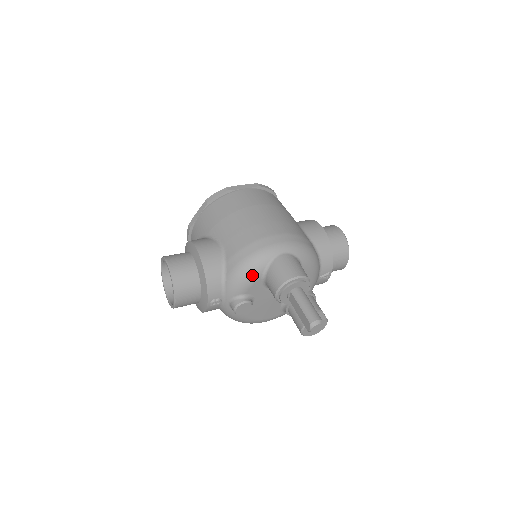
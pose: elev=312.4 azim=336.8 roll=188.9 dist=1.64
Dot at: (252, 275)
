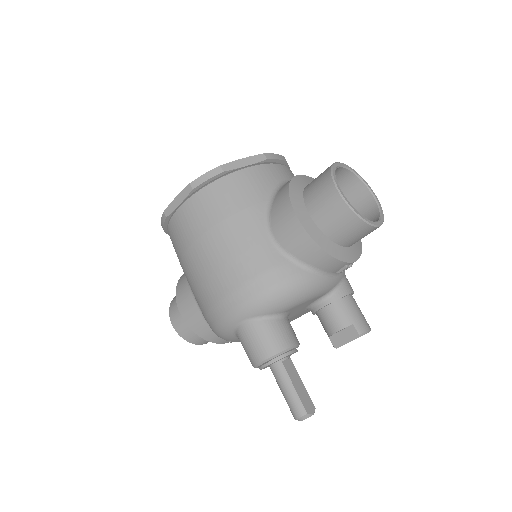
Dot at: (232, 340)
